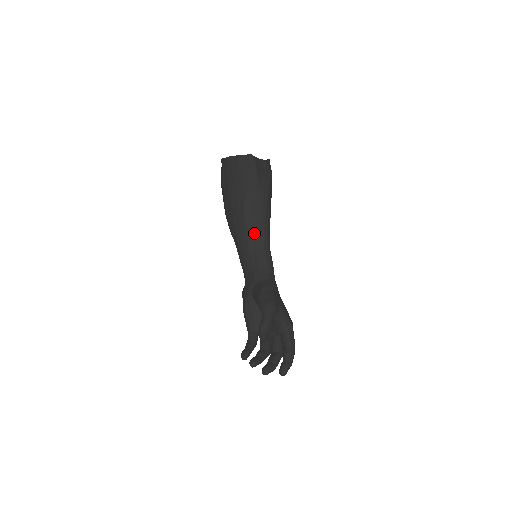
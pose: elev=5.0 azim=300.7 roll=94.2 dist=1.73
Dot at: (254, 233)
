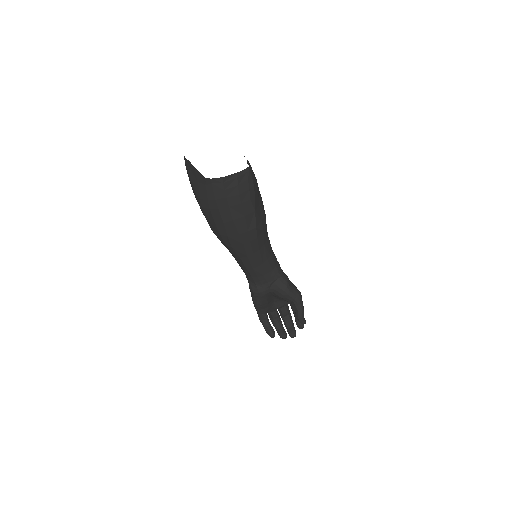
Dot at: (264, 243)
